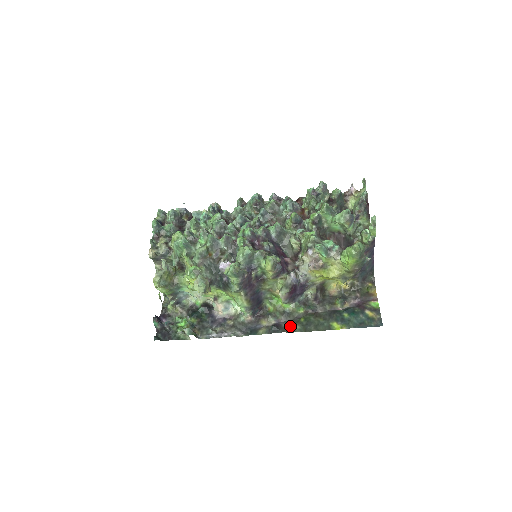
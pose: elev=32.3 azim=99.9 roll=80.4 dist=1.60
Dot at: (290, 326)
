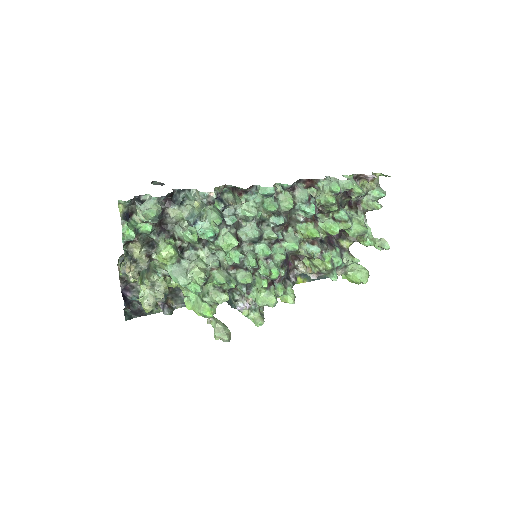
Dot at: occluded
